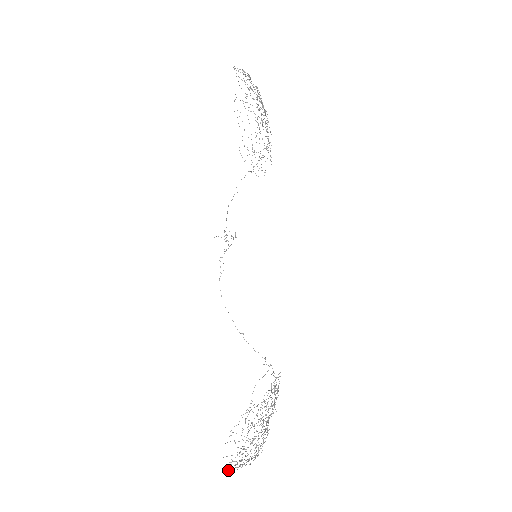
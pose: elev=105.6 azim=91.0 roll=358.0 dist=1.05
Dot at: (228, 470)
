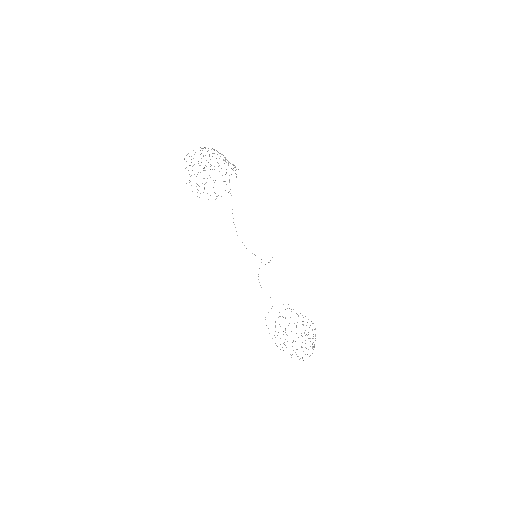
Dot at: occluded
